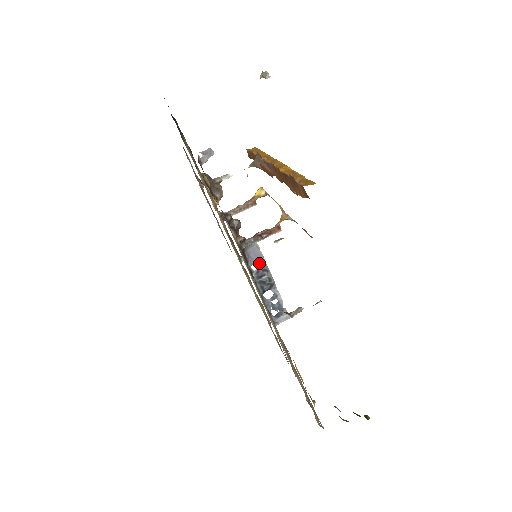
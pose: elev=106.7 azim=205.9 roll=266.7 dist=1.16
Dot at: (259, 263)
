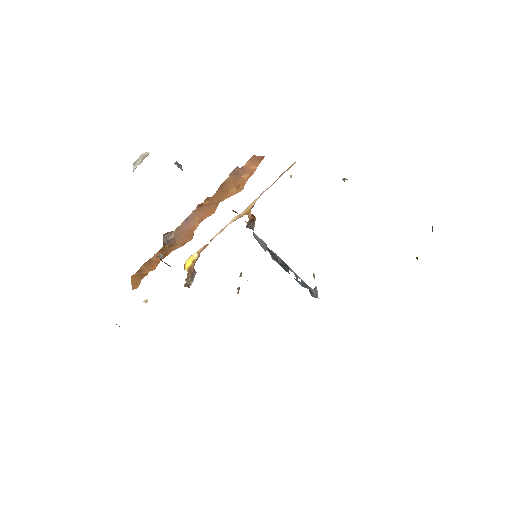
Dot at: (267, 249)
